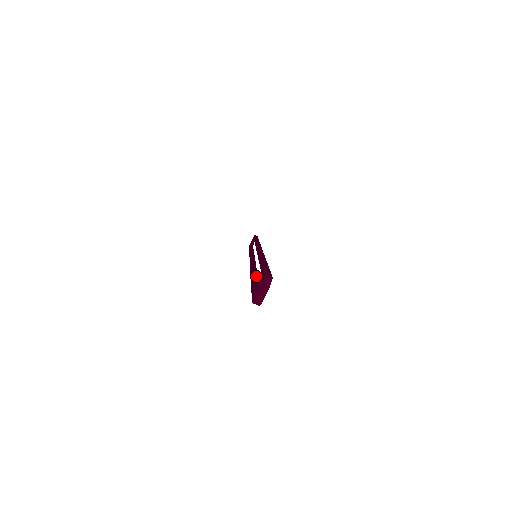
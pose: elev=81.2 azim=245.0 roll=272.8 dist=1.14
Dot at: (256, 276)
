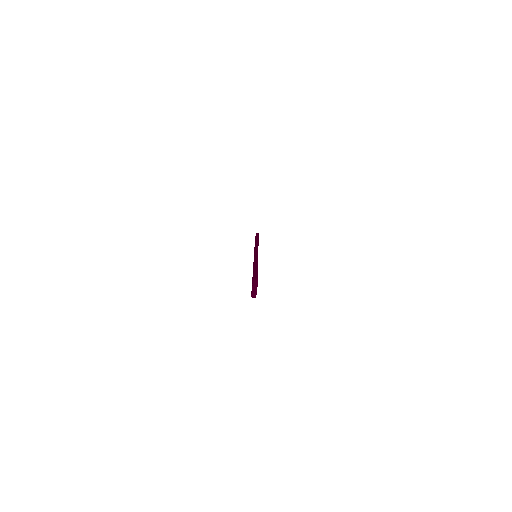
Dot at: occluded
